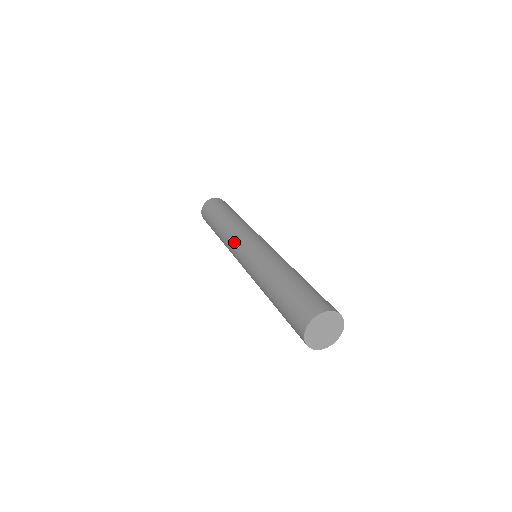
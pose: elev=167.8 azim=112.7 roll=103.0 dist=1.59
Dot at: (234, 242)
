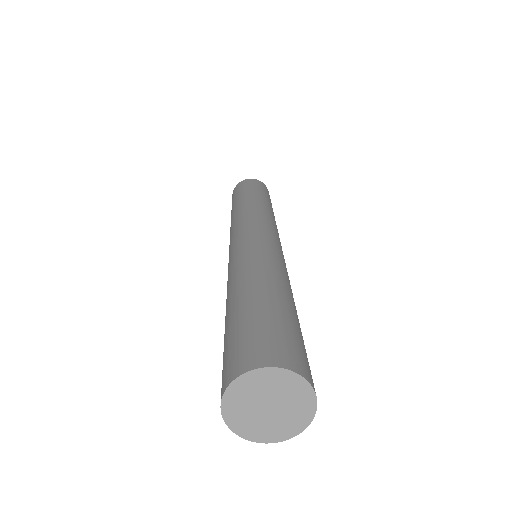
Dot at: (231, 232)
